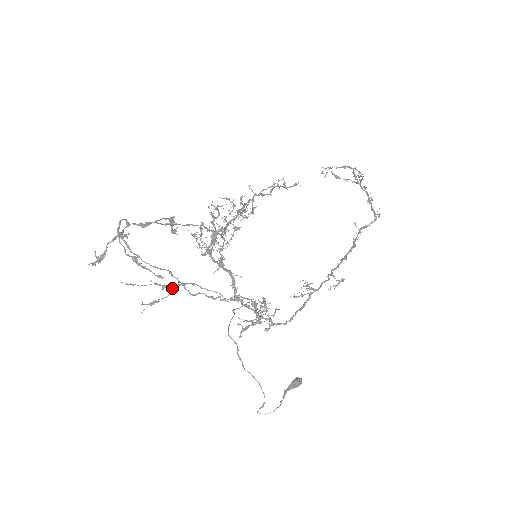
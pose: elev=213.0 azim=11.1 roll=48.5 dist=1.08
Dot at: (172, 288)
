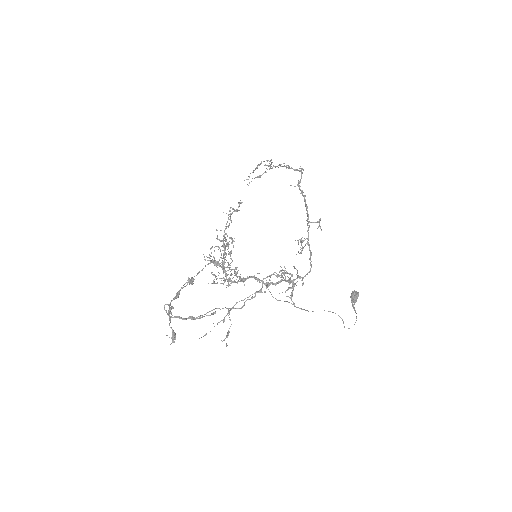
Dot at: occluded
